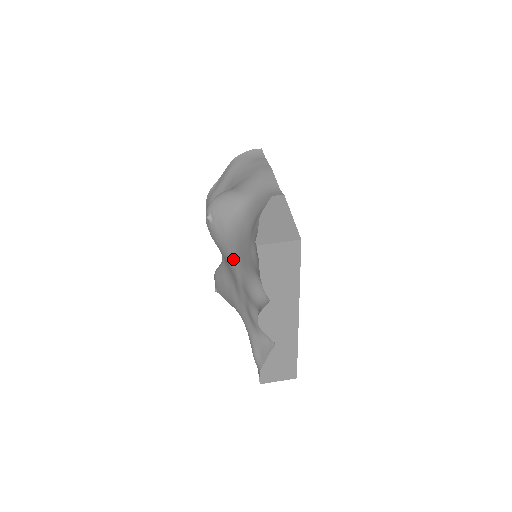
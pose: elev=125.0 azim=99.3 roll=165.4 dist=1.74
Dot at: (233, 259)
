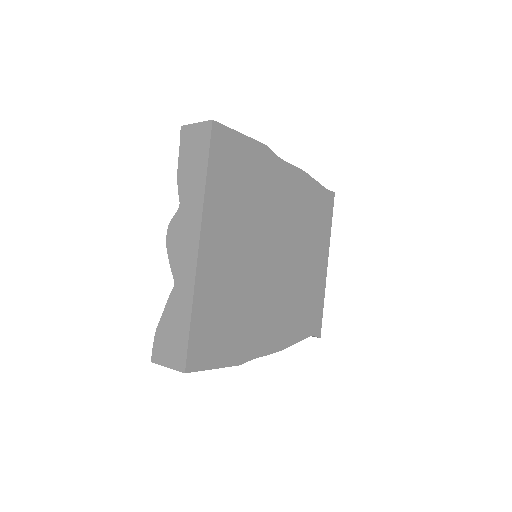
Dot at: occluded
